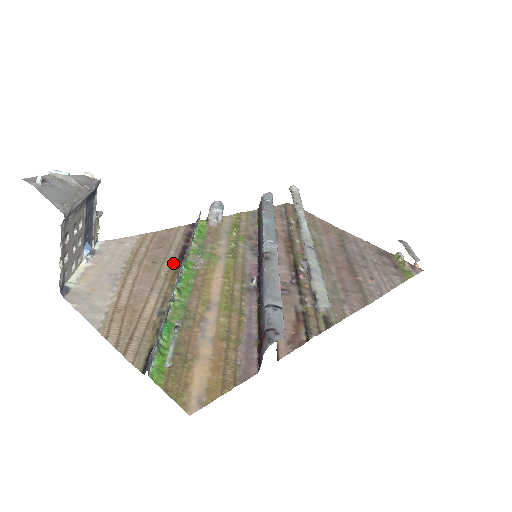
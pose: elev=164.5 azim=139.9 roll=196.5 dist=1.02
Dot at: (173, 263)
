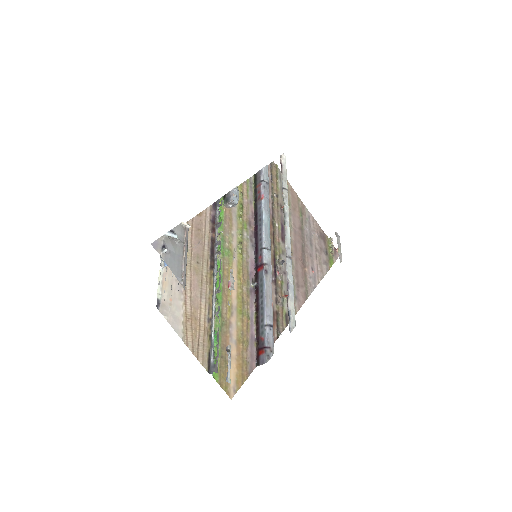
Dot at: (208, 262)
